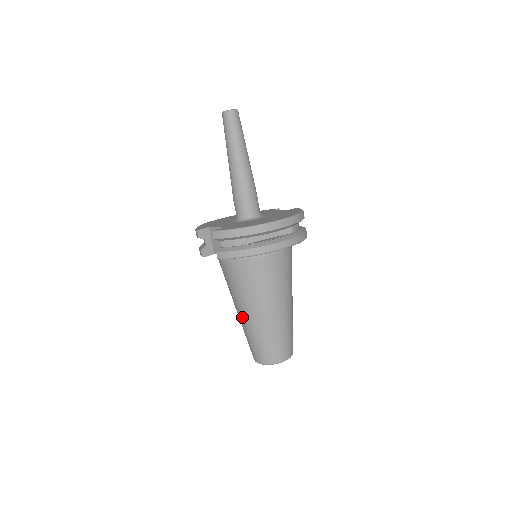
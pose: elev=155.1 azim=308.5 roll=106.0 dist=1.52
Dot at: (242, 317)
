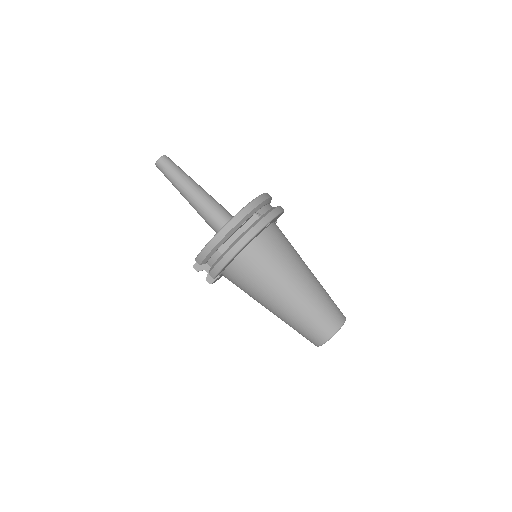
Dot at: (275, 314)
